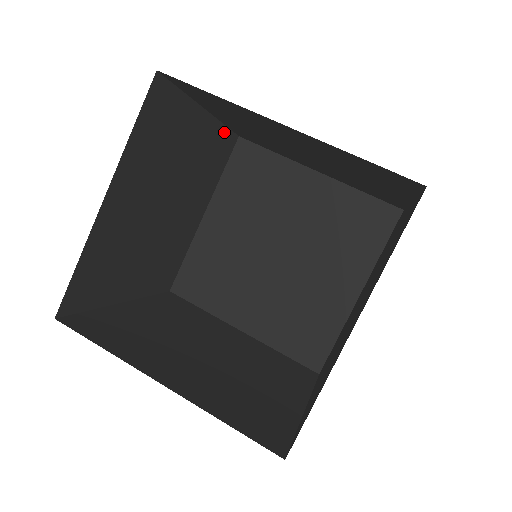
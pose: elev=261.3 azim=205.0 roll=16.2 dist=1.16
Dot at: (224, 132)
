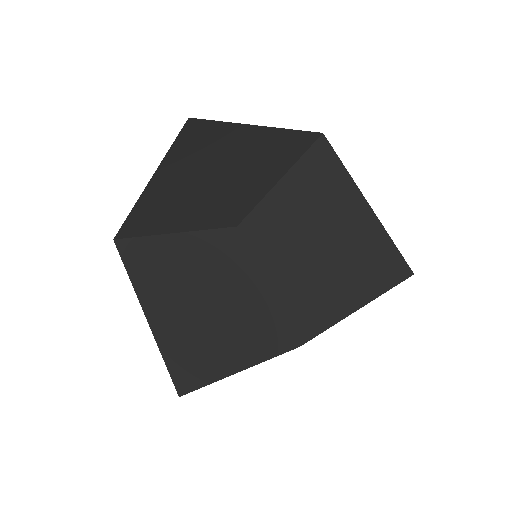
Dot at: (217, 233)
